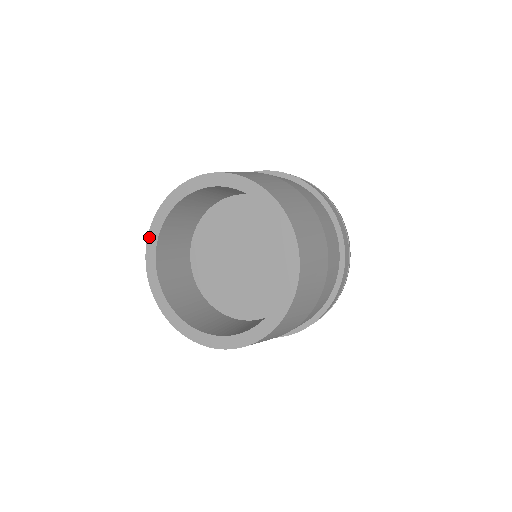
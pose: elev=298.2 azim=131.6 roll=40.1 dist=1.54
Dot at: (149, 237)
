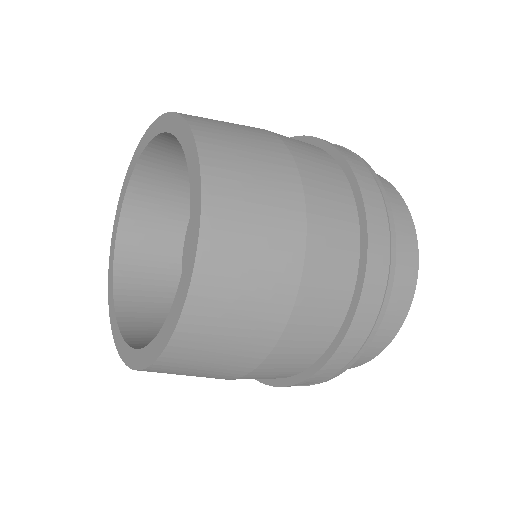
Dot at: (144, 137)
